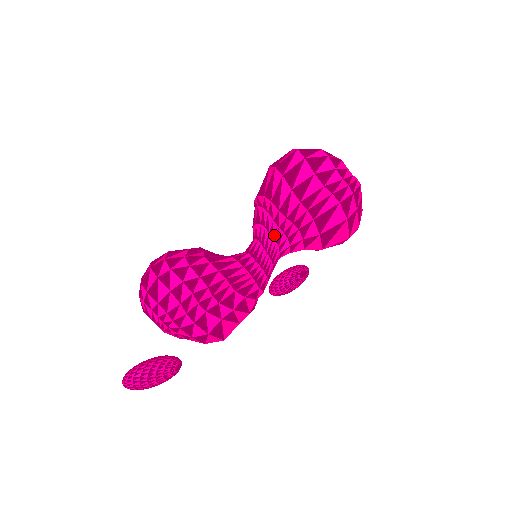
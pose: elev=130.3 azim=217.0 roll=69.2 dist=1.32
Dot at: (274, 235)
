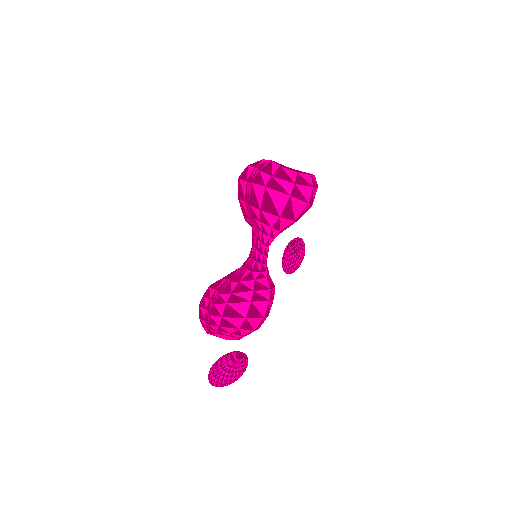
Dot at: (256, 235)
